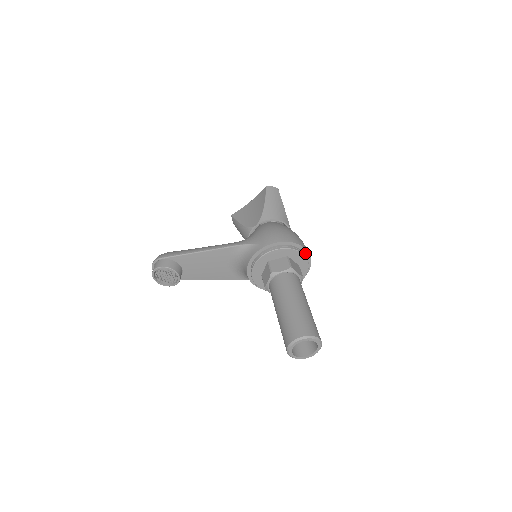
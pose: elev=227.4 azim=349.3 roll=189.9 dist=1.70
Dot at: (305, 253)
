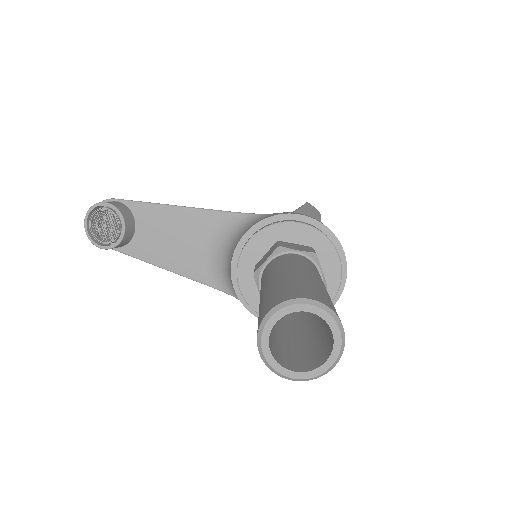
Dot at: occluded
